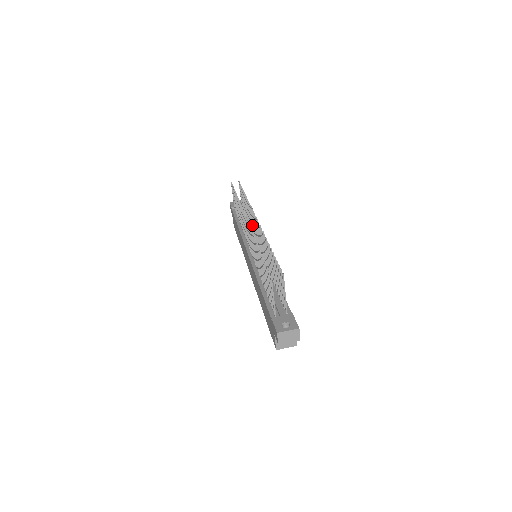
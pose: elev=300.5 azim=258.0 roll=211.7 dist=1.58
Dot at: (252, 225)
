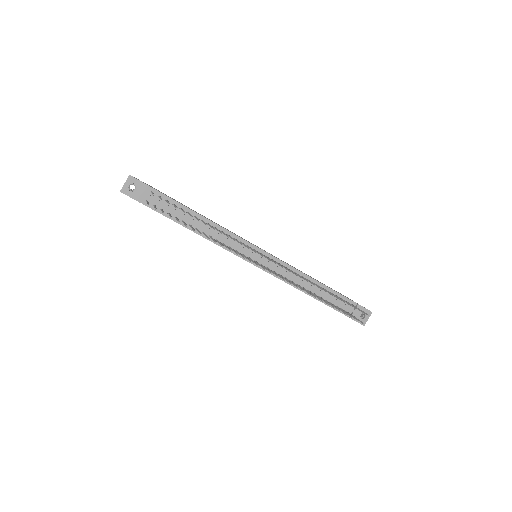
Dot at: occluded
